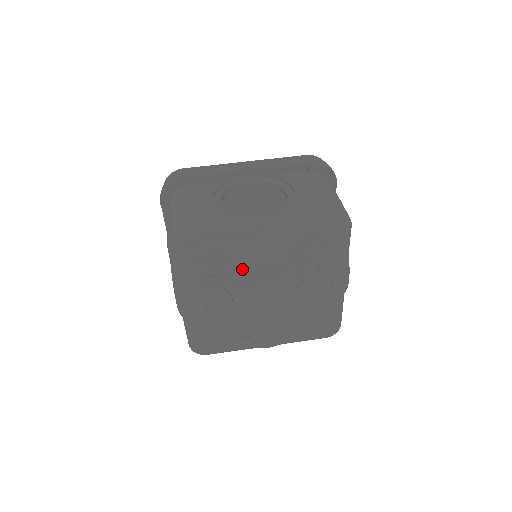
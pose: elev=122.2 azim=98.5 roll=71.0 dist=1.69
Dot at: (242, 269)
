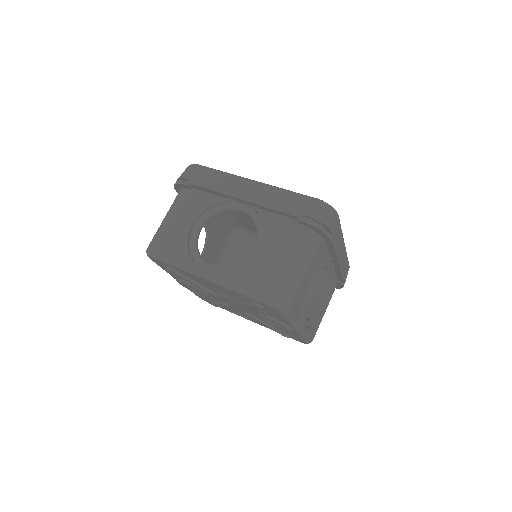
Dot at: (206, 287)
